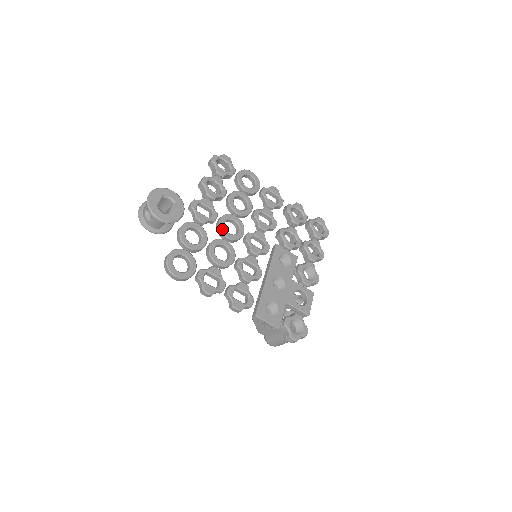
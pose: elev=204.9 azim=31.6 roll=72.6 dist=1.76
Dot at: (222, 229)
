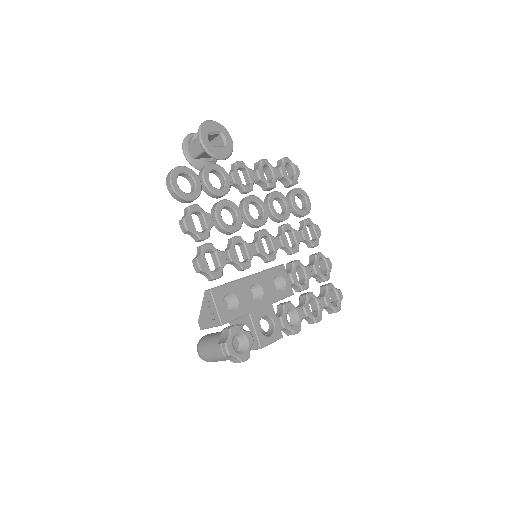
Dot at: (246, 202)
